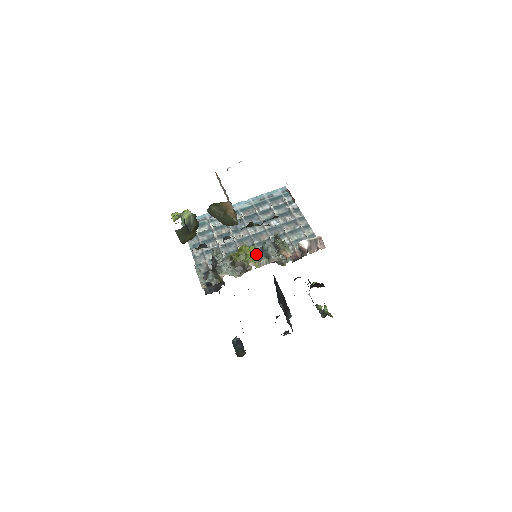
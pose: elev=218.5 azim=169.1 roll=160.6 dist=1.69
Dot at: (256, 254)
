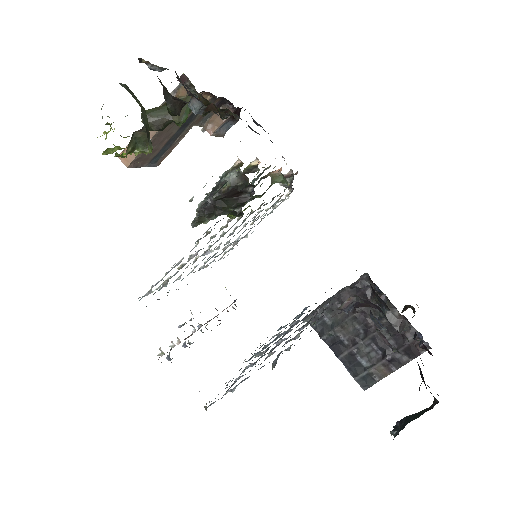
Dot at: occluded
